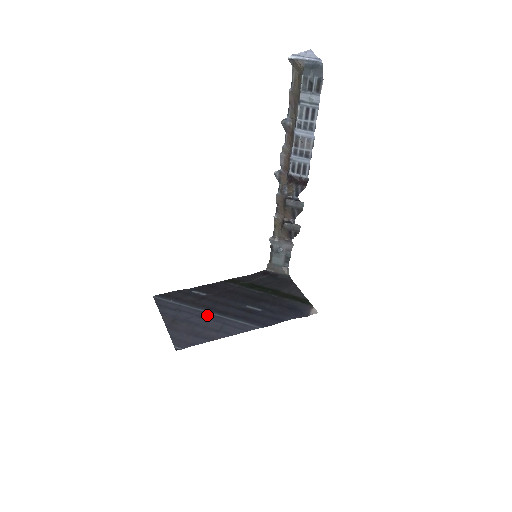
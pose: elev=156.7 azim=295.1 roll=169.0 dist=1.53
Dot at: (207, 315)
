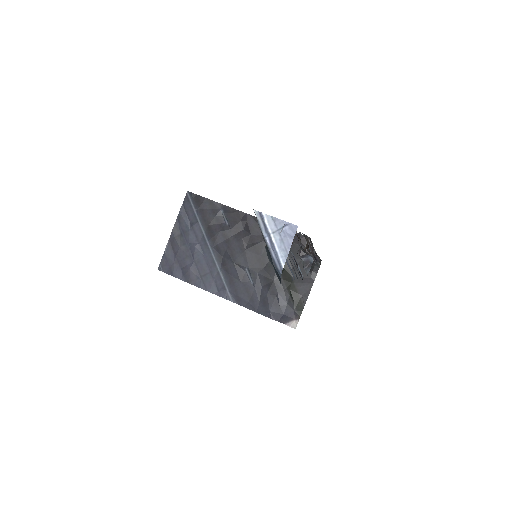
Dot at: (207, 252)
